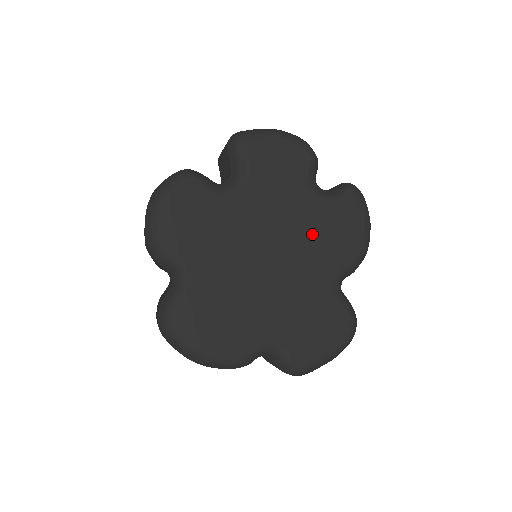
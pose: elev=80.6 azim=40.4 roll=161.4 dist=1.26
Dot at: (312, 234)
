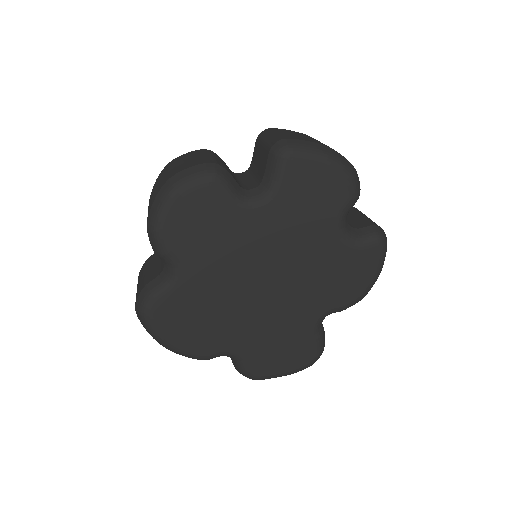
Dot at: (317, 271)
